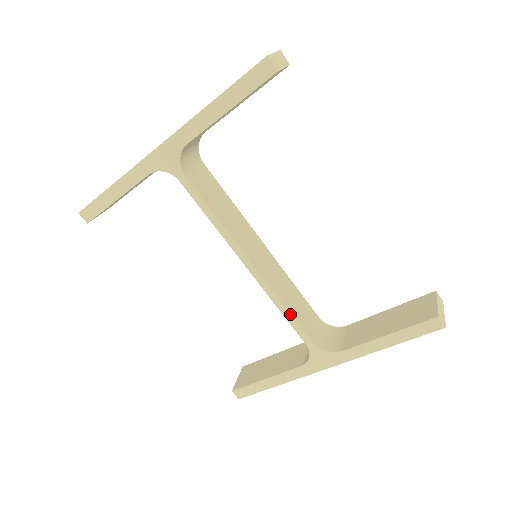
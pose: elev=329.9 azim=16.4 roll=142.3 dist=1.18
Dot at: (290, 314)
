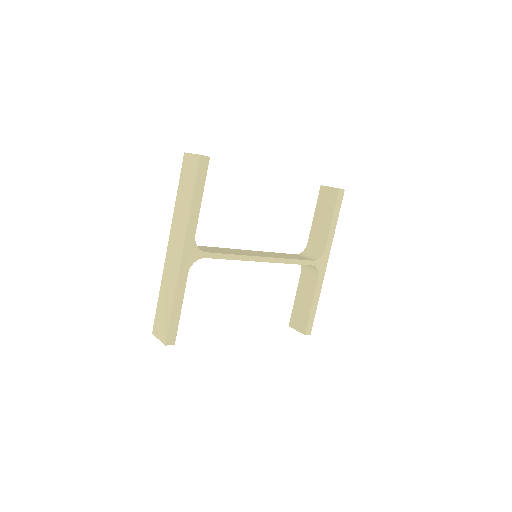
Dot at: (296, 260)
